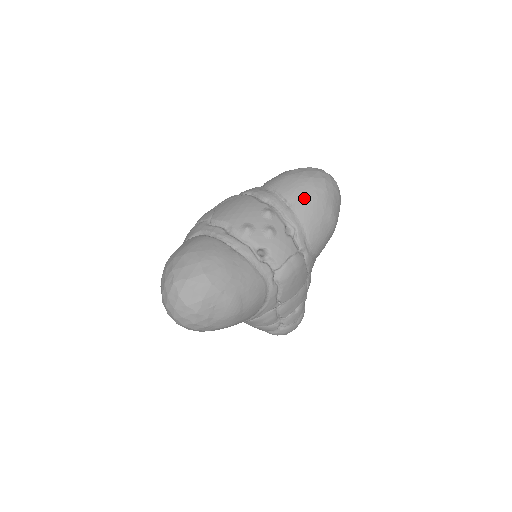
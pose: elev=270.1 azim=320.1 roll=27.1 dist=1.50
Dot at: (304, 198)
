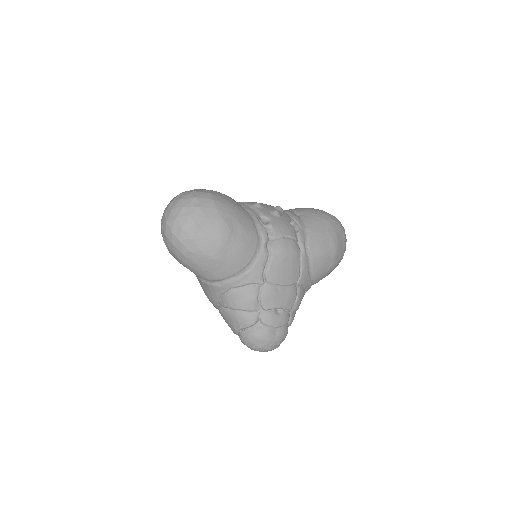
Dot at: (313, 214)
